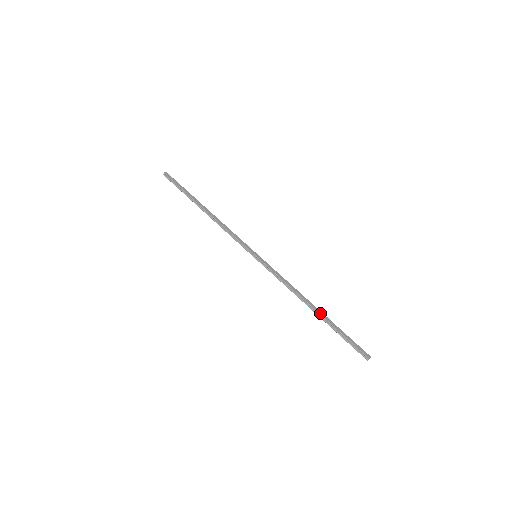
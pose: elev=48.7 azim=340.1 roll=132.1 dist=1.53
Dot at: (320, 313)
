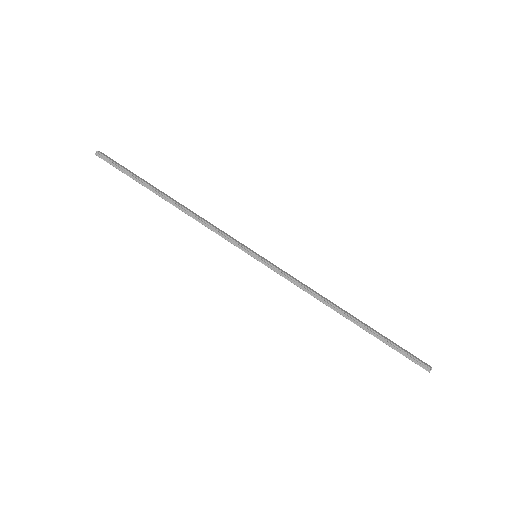
Dot at: (358, 320)
